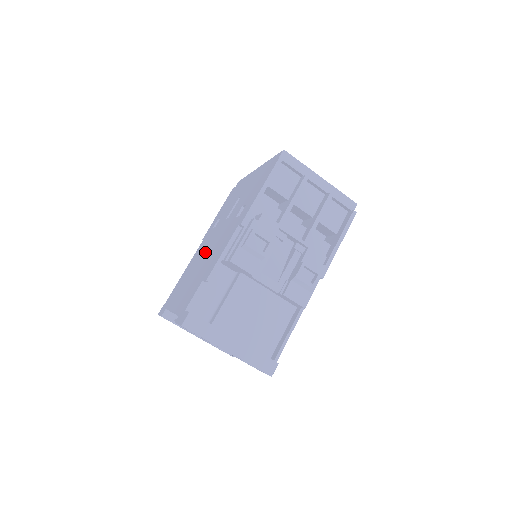
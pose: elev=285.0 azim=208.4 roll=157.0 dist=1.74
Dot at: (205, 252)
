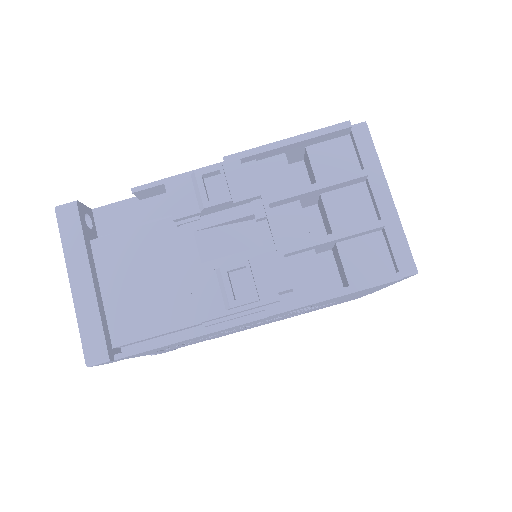
Dot at: occluded
